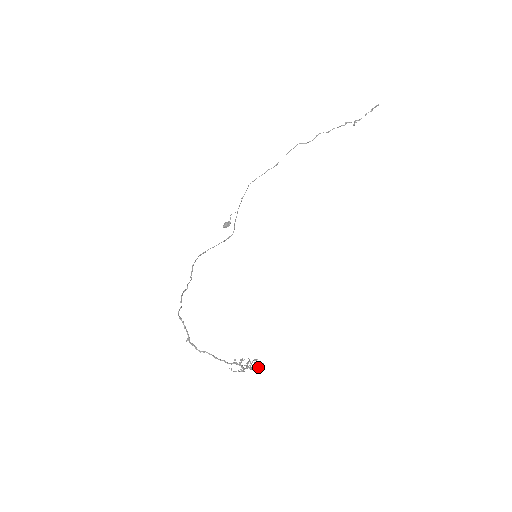
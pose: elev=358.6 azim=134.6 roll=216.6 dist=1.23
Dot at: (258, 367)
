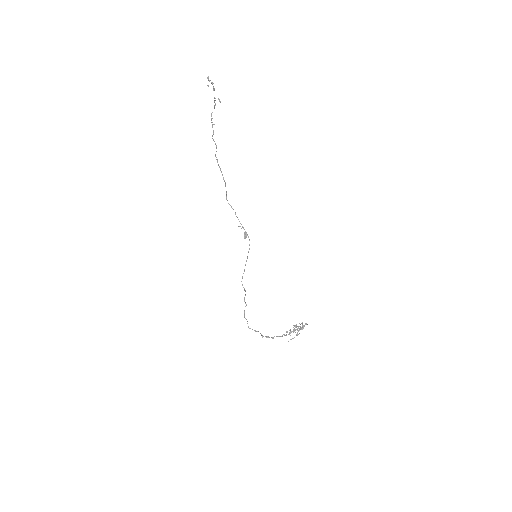
Dot at: (306, 324)
